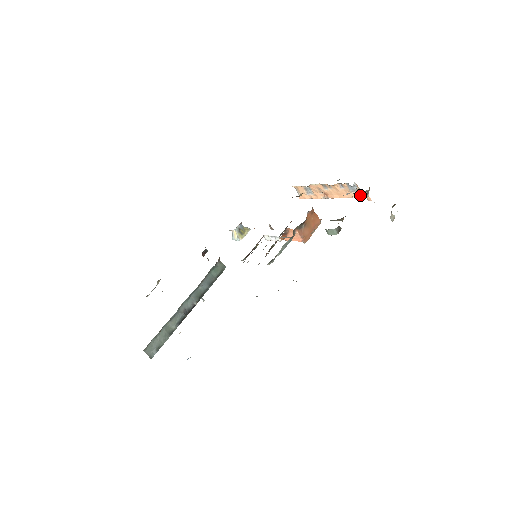
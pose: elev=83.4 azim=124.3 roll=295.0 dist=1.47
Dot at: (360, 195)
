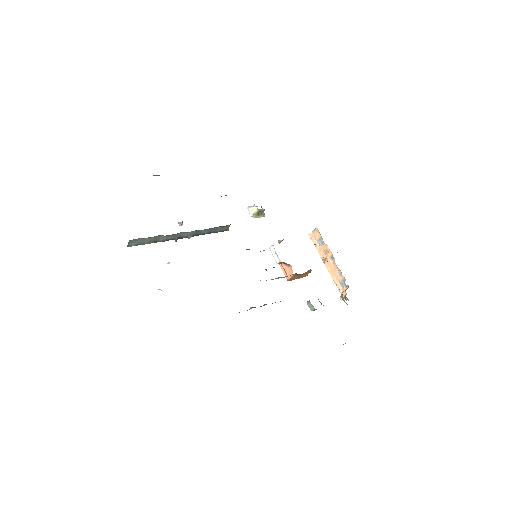
Dot at: (344, 300)
